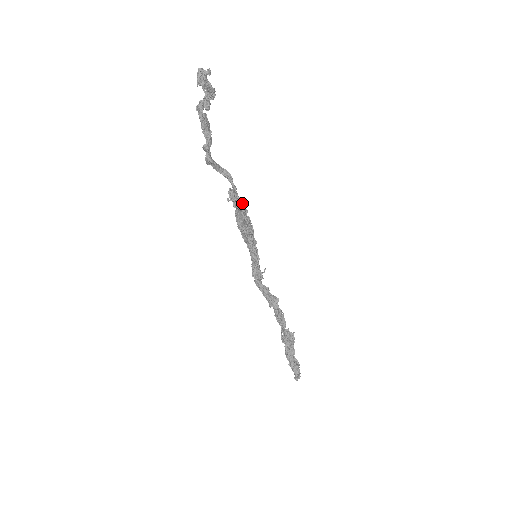
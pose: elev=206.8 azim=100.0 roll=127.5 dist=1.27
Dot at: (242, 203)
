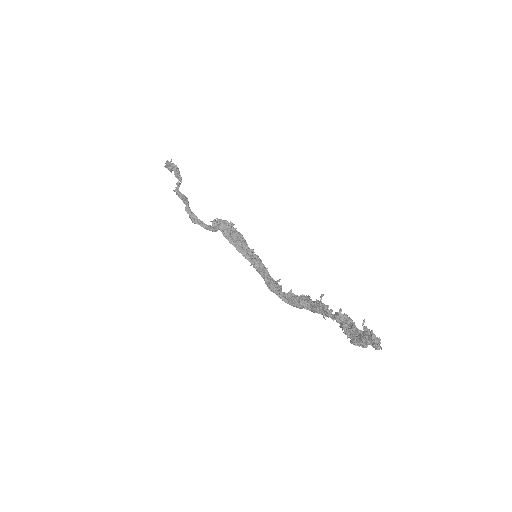
Dot at: occluded
